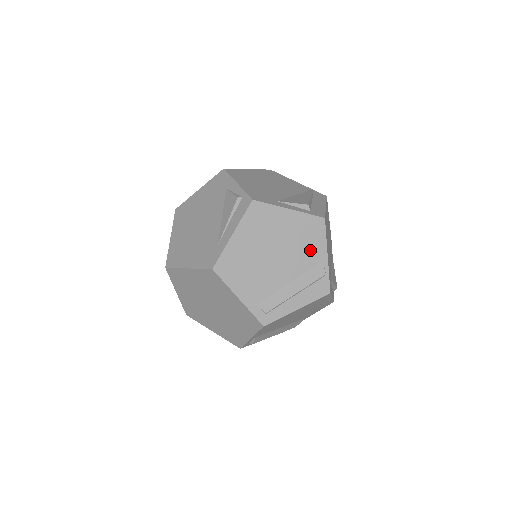
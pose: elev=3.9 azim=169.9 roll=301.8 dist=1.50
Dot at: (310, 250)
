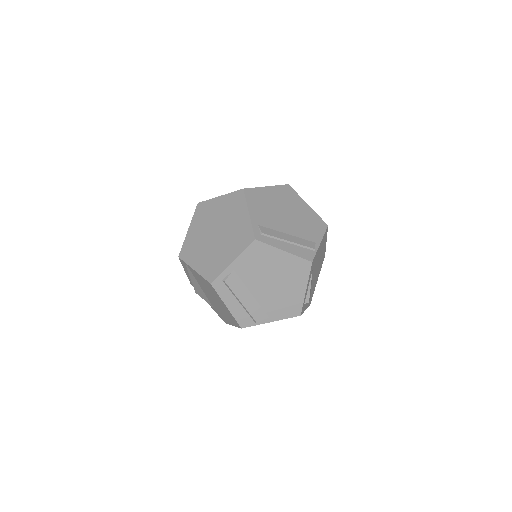
Dot at: (310, 231)
